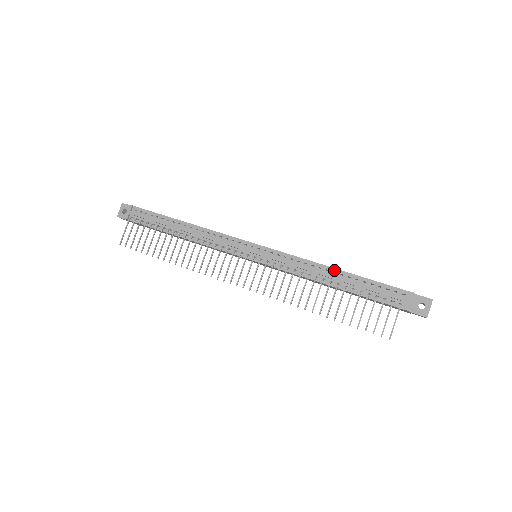
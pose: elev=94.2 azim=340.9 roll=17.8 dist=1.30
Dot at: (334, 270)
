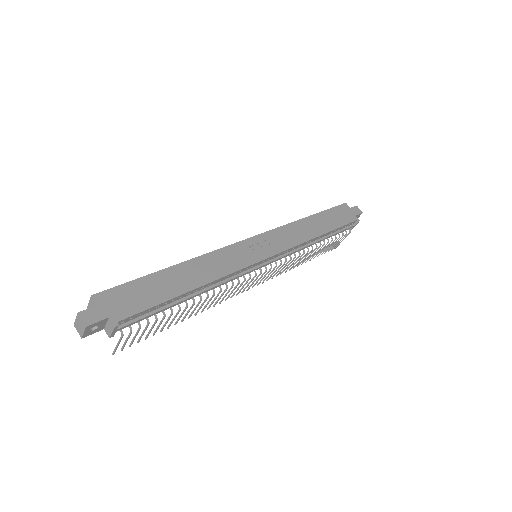
Dot at: (320, 237)
